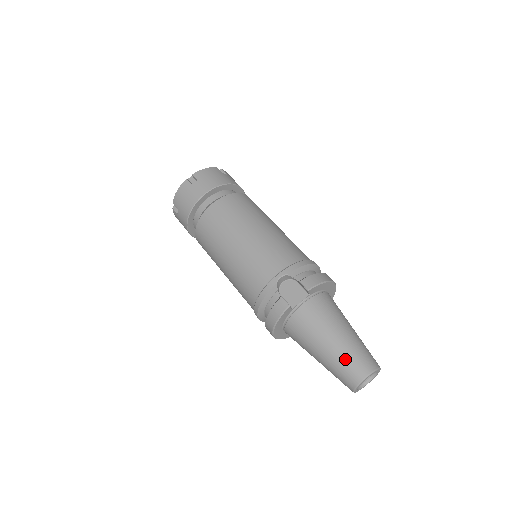
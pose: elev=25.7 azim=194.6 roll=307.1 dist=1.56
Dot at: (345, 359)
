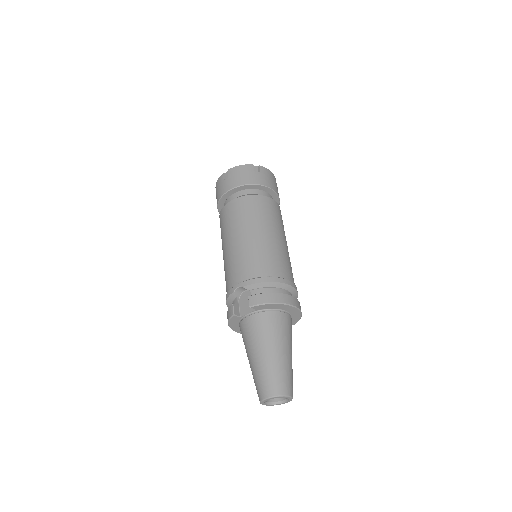
Dot at: (258, 376)
